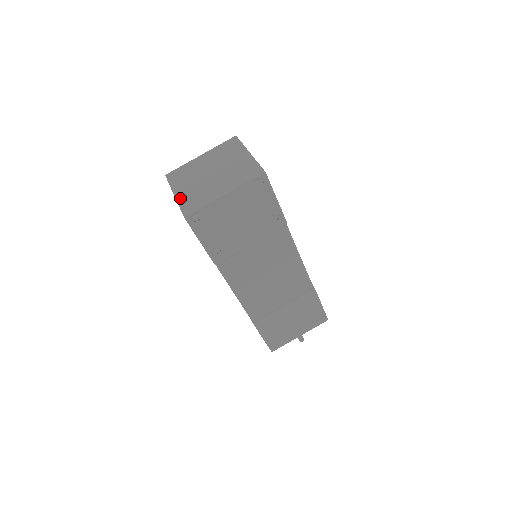
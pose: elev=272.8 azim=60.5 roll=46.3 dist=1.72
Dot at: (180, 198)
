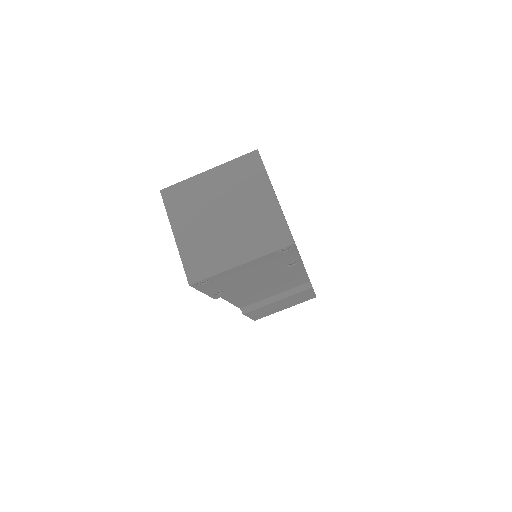
Dot at: (182, 247)
